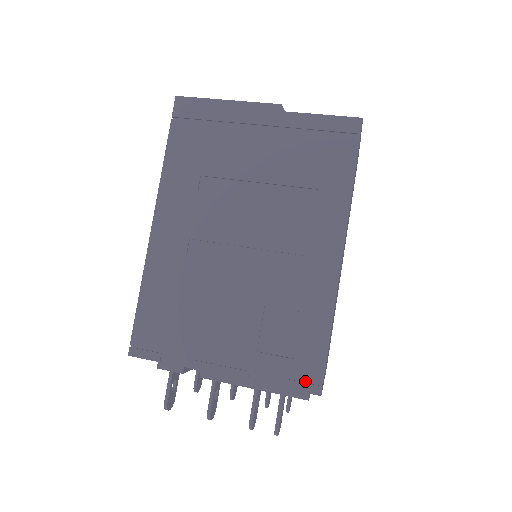
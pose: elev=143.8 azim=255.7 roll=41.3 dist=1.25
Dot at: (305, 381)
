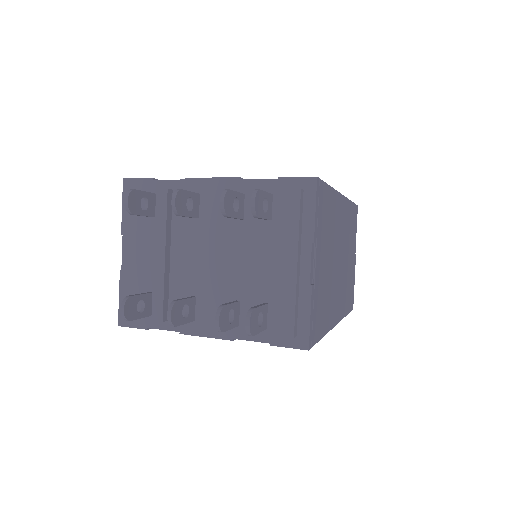
Dot at: occluded
